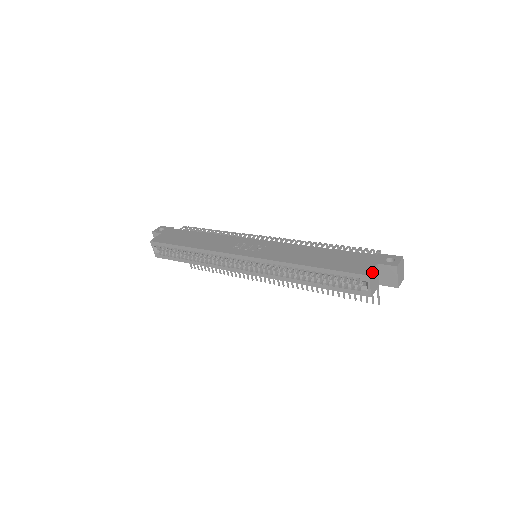
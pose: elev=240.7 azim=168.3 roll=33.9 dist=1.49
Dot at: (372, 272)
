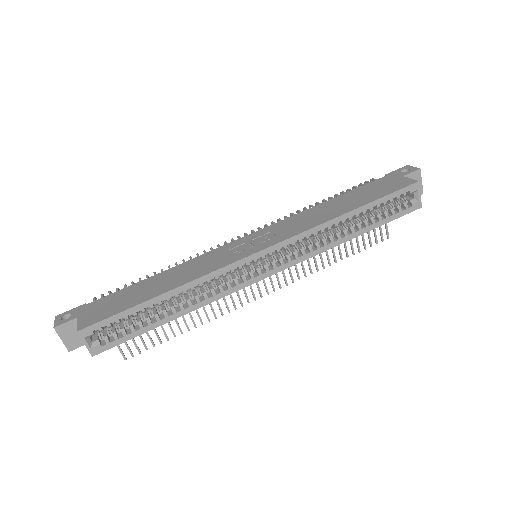
Dot at: (413, 180)
